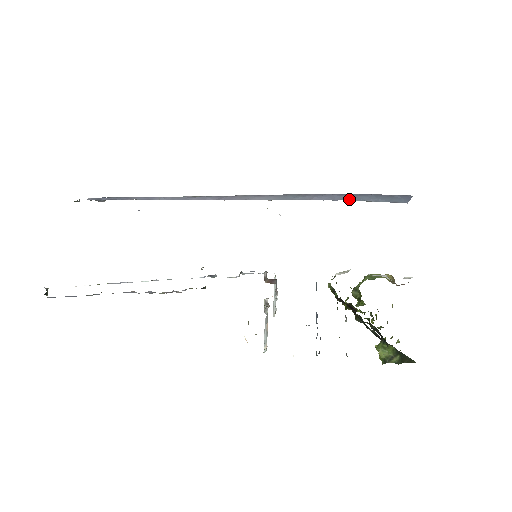
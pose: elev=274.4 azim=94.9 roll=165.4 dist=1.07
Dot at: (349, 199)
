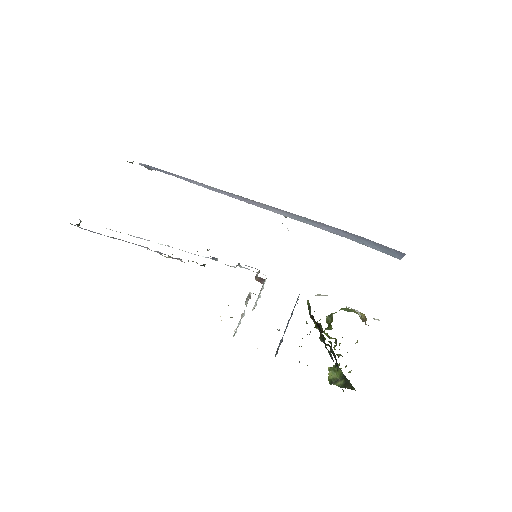
Dot at: (352, 239)
